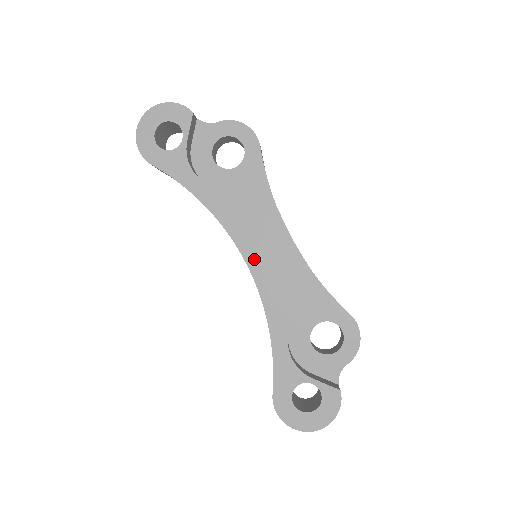
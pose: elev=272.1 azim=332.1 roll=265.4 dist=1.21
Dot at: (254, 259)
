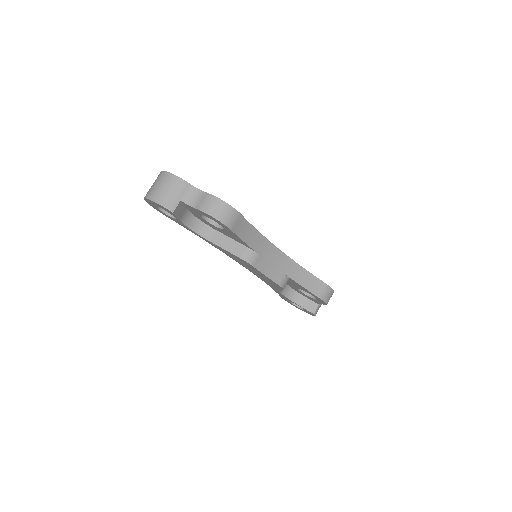
Dot at: (249, 269)
